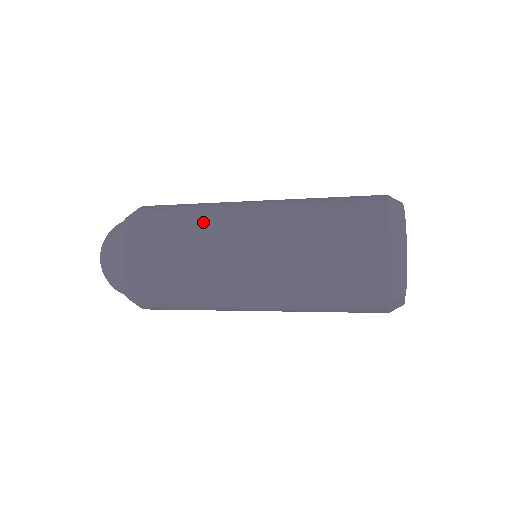
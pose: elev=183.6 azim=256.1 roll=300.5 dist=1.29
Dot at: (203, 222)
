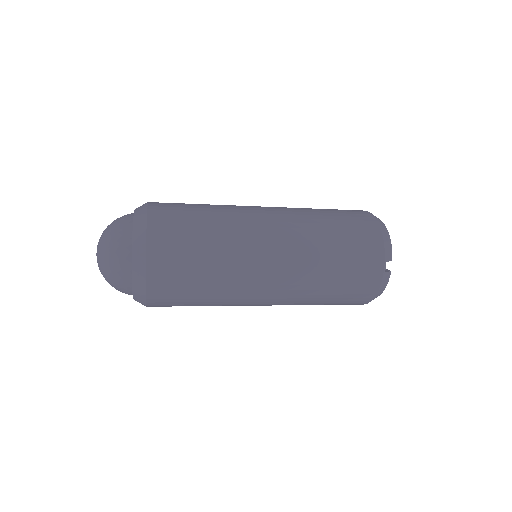
Dot at: (223, 205)
